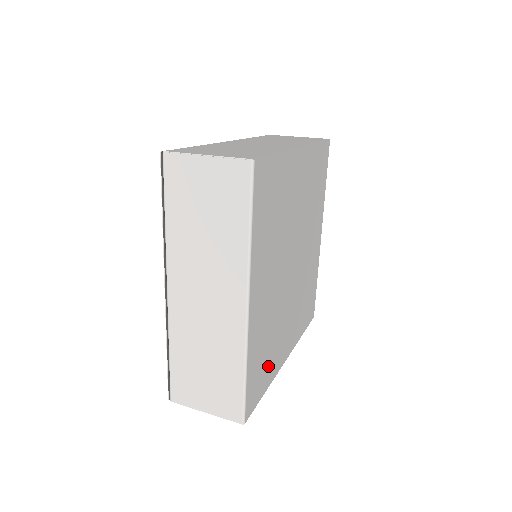
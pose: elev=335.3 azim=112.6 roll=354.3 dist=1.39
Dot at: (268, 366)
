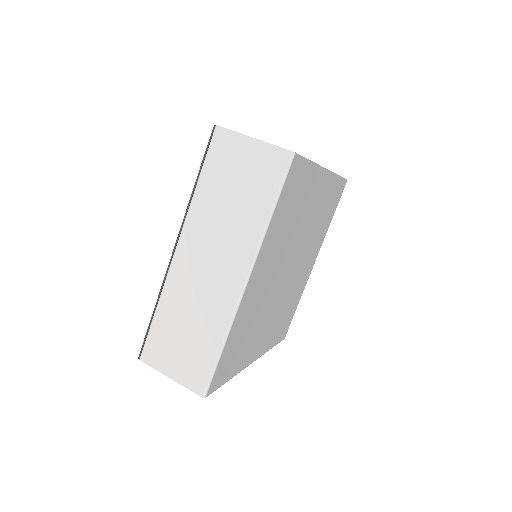
Dot at: (239, 356)
